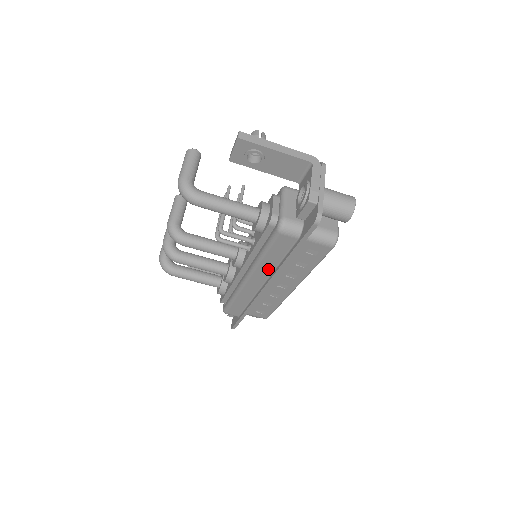
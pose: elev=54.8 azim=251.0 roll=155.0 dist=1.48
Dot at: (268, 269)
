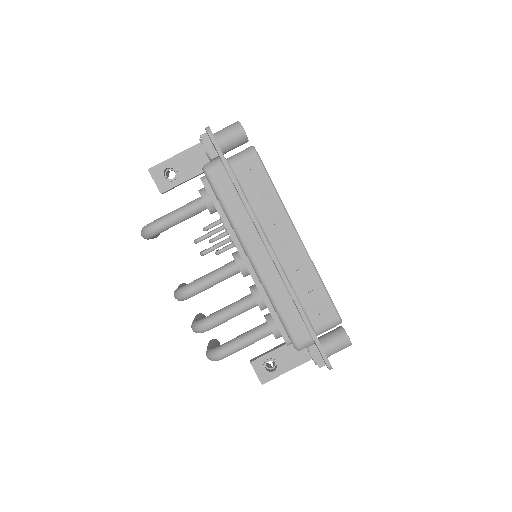
Dot at: (248, 226)
